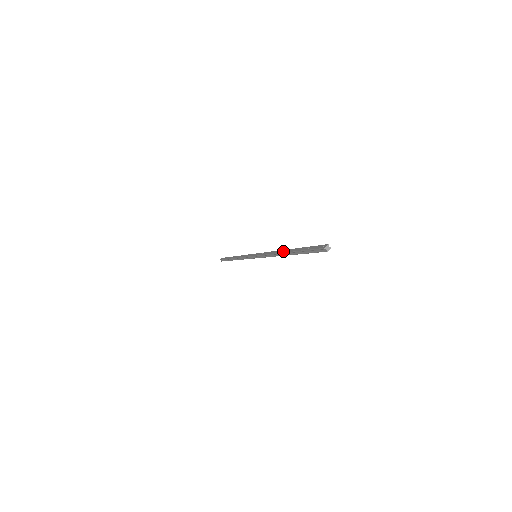
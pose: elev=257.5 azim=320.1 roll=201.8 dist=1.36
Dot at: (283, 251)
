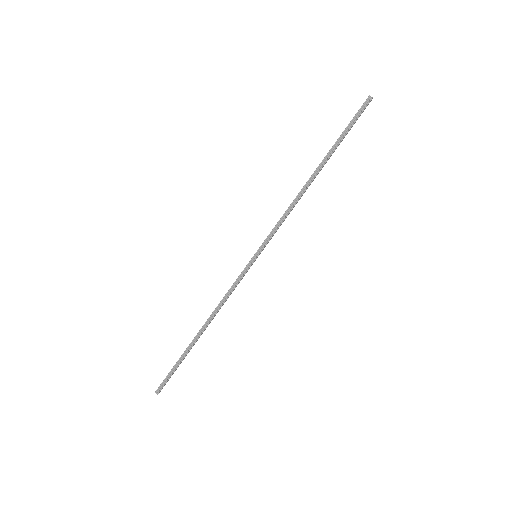
Dot at: (311, 176)
